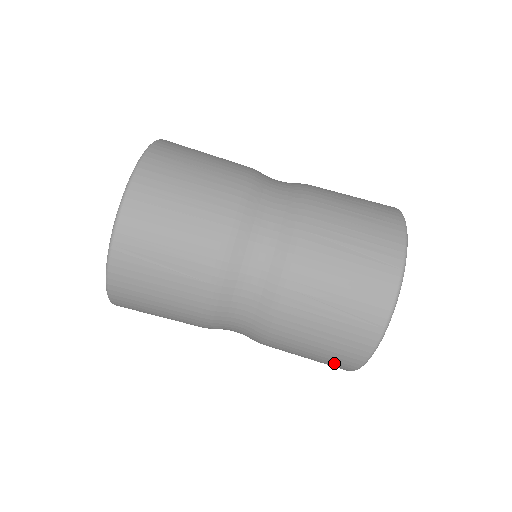
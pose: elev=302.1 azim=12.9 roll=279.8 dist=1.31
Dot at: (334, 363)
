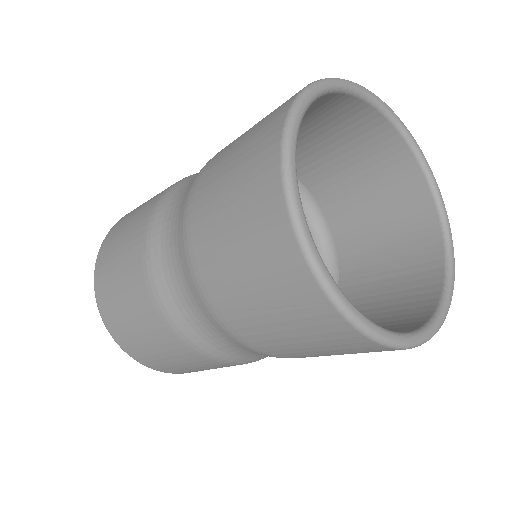
Dot at: occluded
